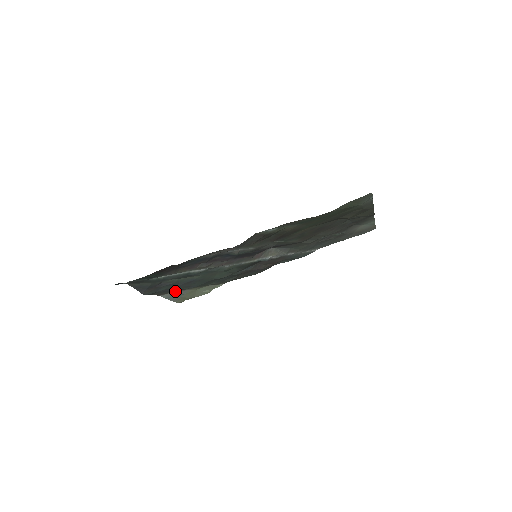
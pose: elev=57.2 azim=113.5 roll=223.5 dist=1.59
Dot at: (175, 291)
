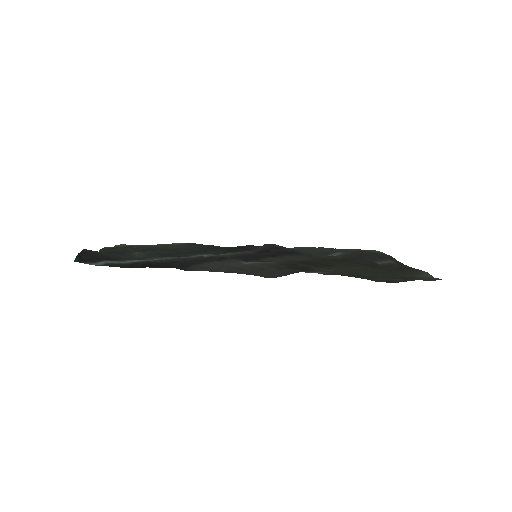
Dot at: (127, 248)
